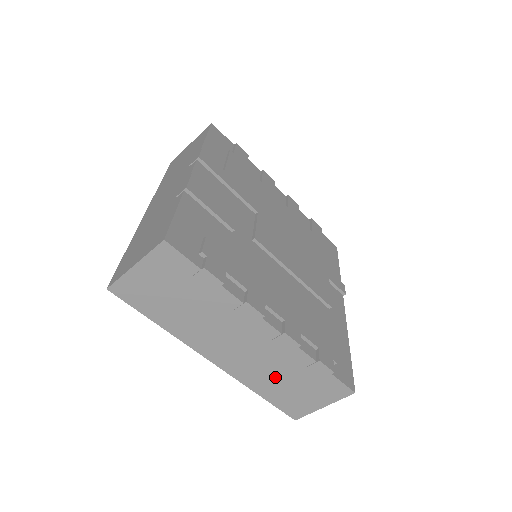
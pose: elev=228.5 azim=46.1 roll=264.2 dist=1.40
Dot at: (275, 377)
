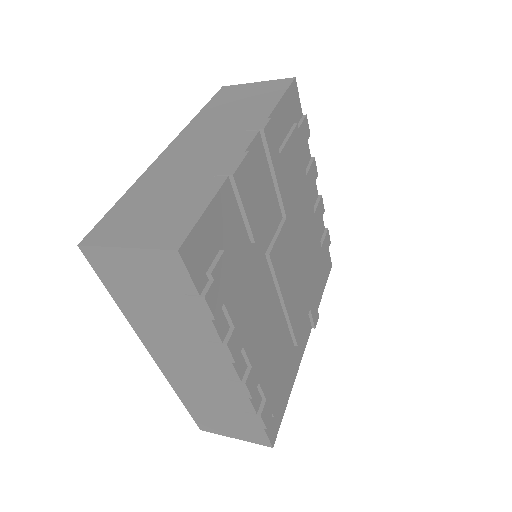
Dot at: (207, 399)
